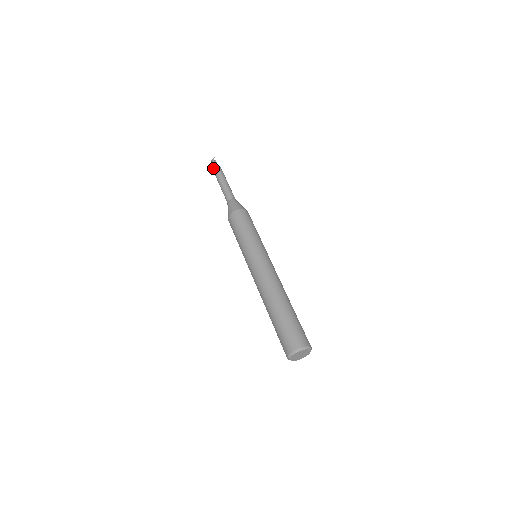
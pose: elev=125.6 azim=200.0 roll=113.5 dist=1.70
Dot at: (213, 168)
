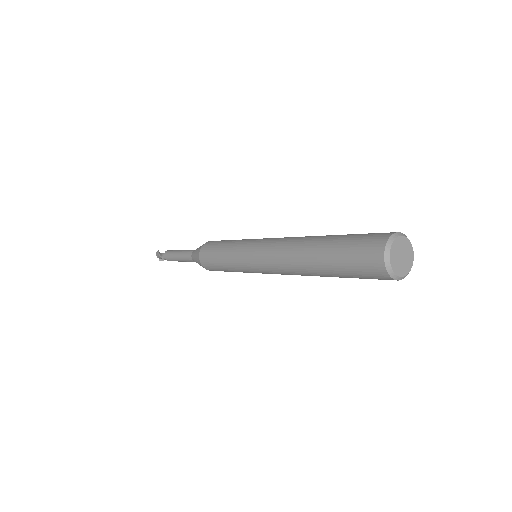
Dot at: (160, 256)
